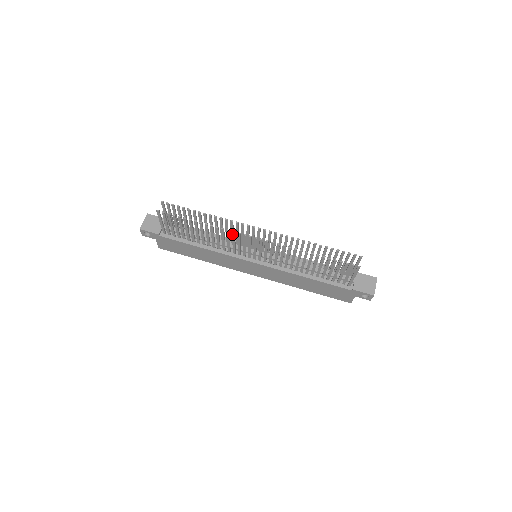
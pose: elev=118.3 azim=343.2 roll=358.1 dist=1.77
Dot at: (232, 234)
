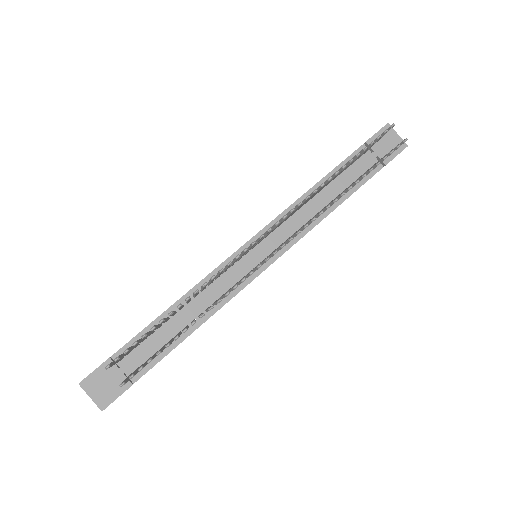
Dot at: occluded
